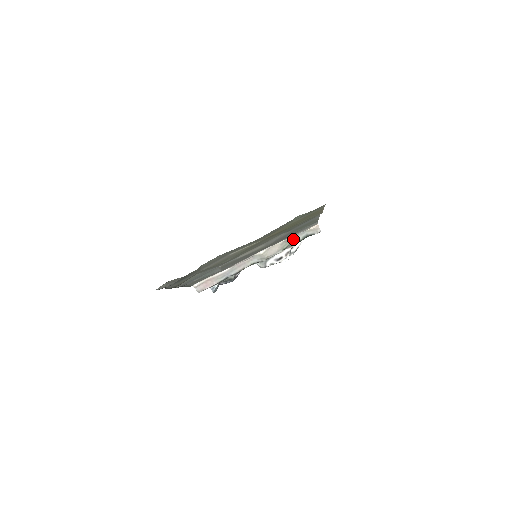
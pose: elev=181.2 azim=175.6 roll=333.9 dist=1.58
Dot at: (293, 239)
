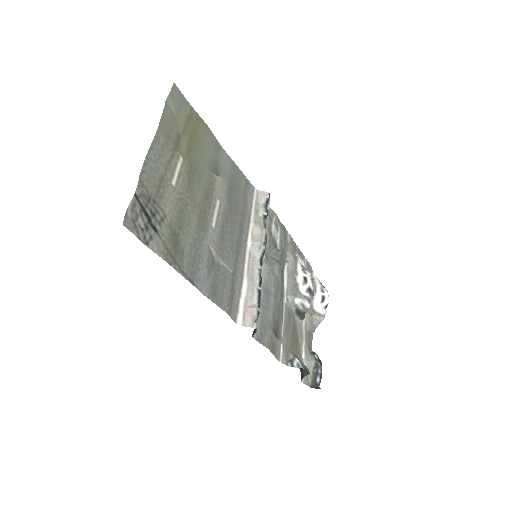
Dot at: (259, 215)
